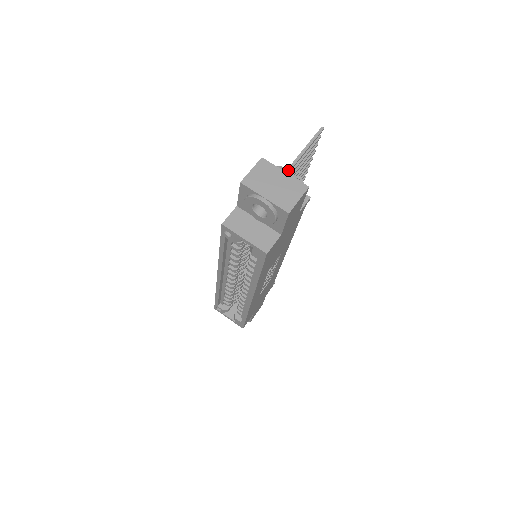
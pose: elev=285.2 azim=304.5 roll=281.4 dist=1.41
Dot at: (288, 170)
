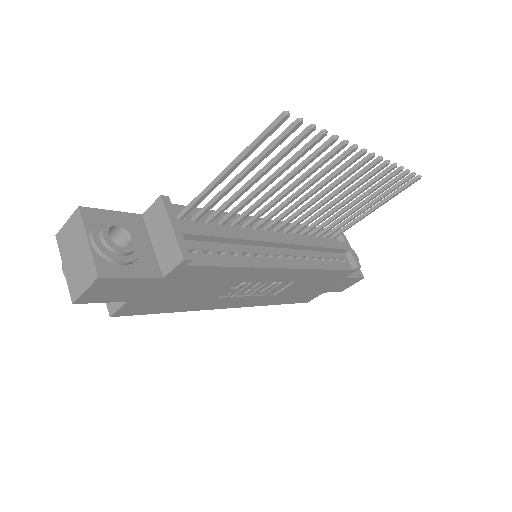
Dot at: (92, 238)
